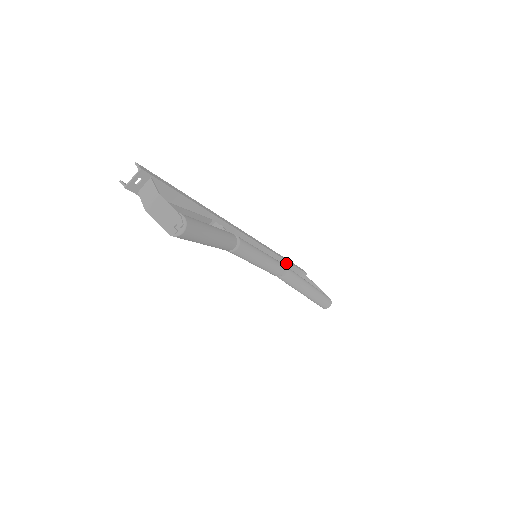
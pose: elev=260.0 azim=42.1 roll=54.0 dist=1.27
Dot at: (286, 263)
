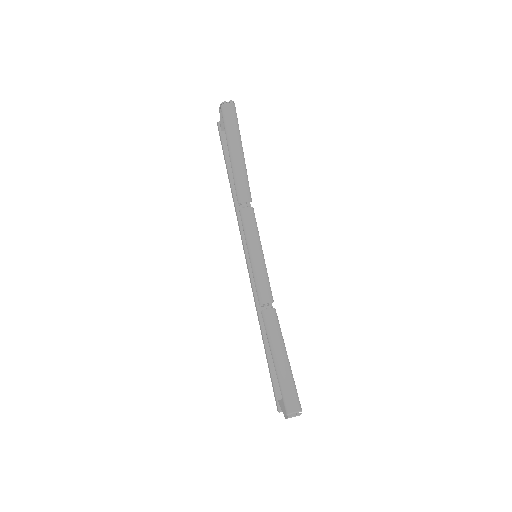
Dot at: occluded
